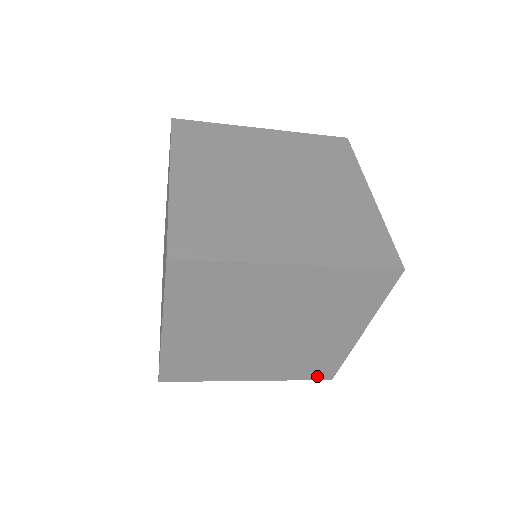
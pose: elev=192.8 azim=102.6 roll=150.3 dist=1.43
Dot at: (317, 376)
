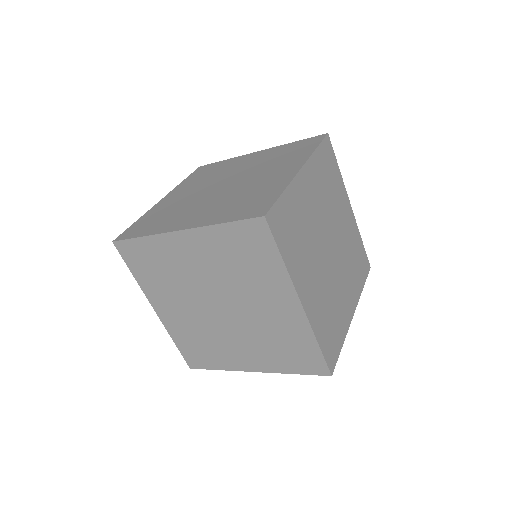
Dot at: (328, 356)
